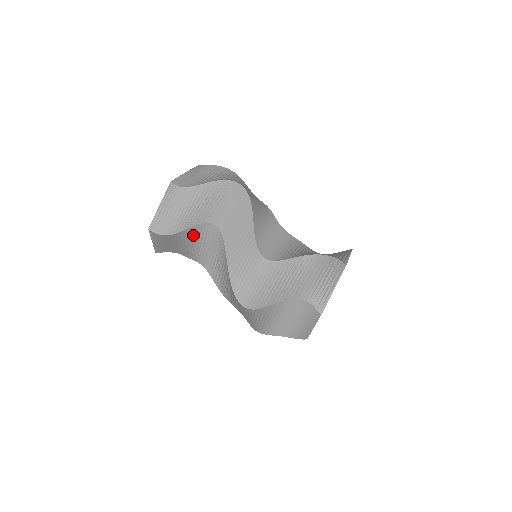
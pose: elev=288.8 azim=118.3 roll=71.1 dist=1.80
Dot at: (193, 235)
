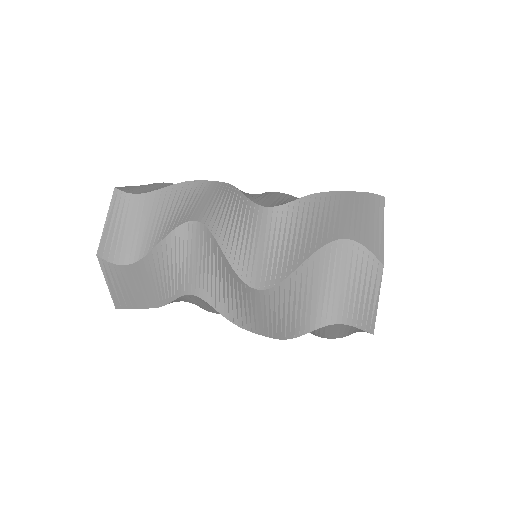
Dot at: (178, 197)
